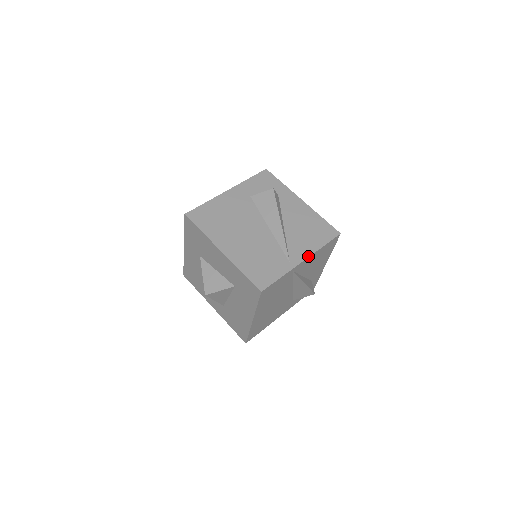
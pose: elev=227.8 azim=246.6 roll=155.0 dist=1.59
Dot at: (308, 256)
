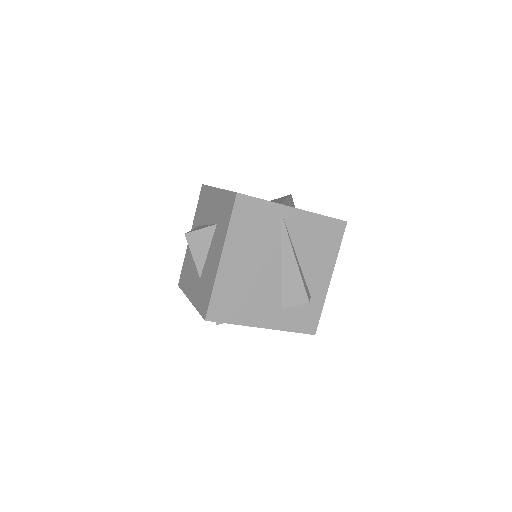
Dot at: occluded
